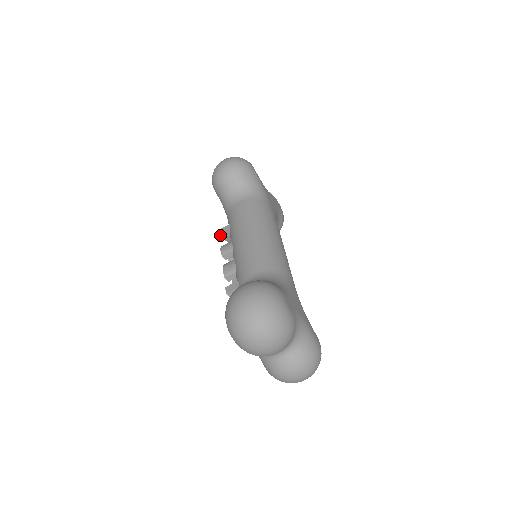
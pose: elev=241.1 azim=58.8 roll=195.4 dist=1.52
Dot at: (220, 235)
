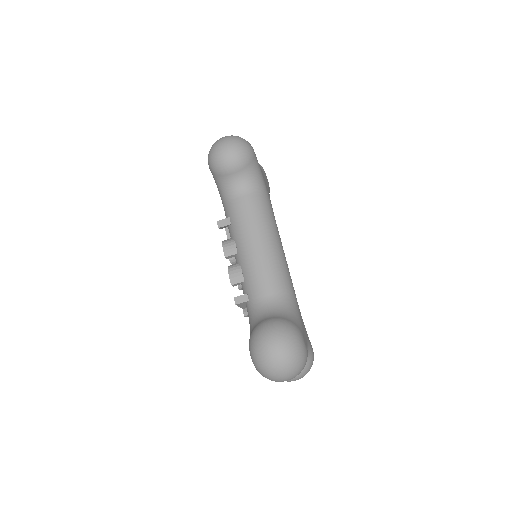
Dot at: (219, 228)
